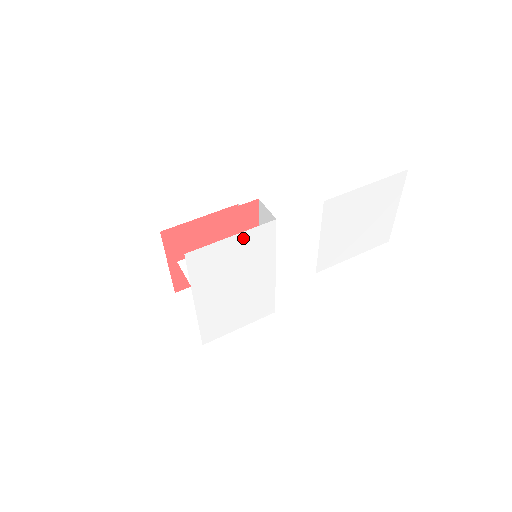
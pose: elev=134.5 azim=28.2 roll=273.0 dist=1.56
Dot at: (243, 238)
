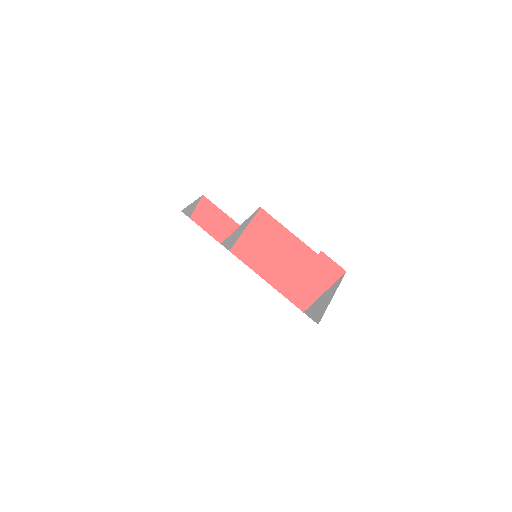
Dot at: (174, 244)
